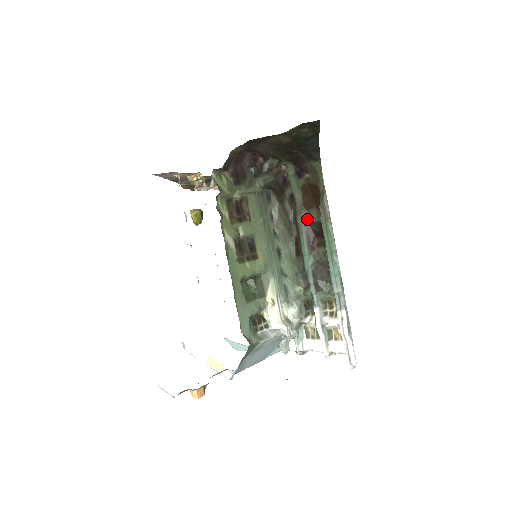
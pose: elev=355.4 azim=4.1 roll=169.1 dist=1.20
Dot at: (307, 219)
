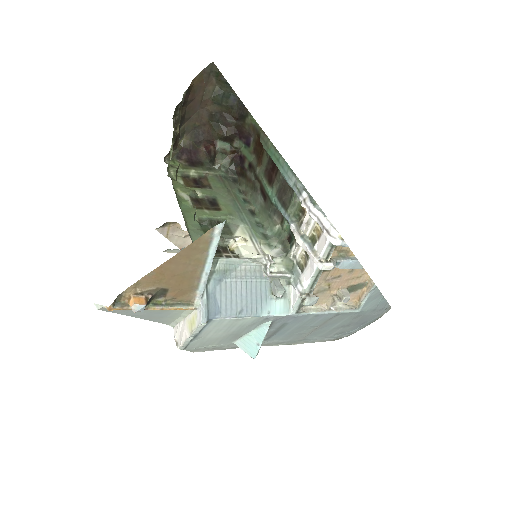
Dot at: (263, 167)
